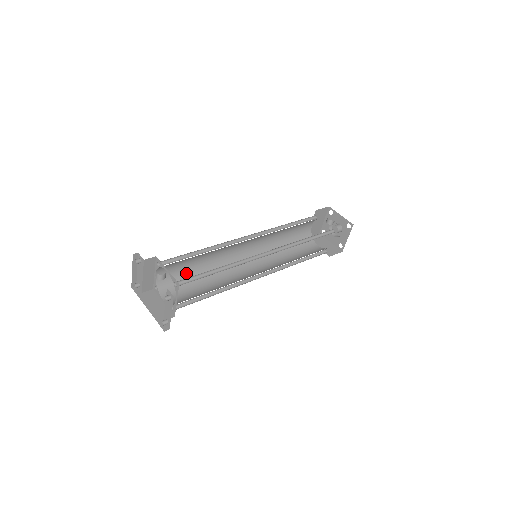
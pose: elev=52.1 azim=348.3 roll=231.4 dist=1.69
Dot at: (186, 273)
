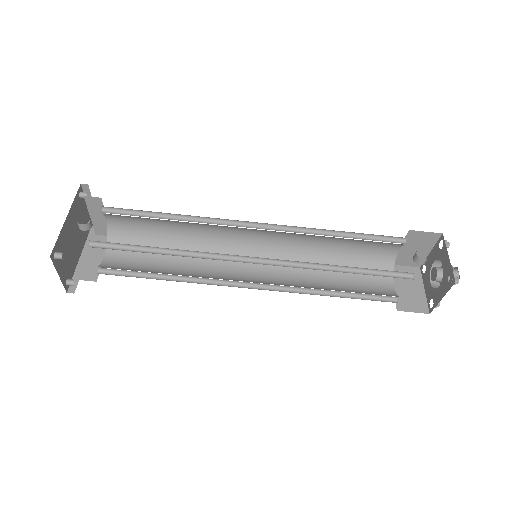
Dot at: (153, 235)
